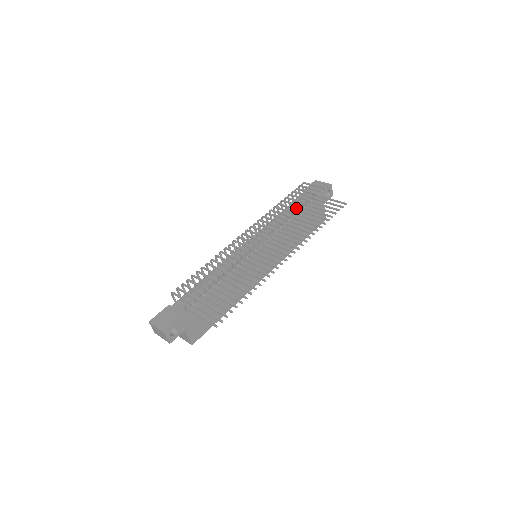
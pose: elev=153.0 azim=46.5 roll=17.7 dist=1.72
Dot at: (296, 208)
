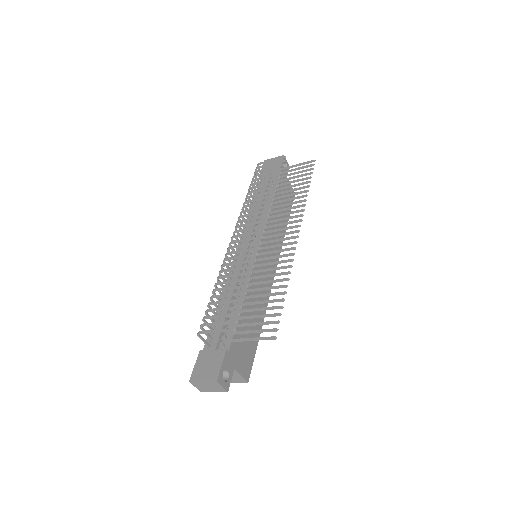
Dot at: occluded
